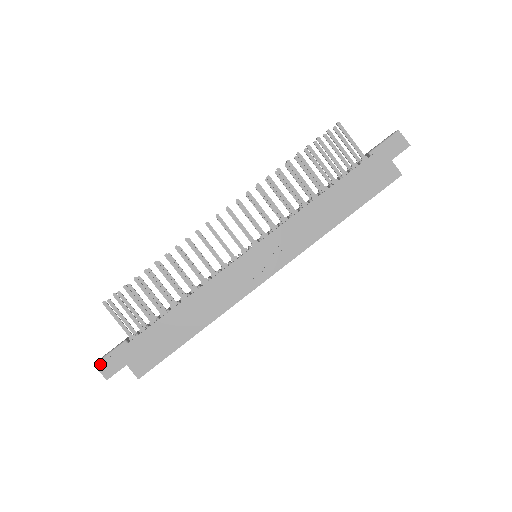
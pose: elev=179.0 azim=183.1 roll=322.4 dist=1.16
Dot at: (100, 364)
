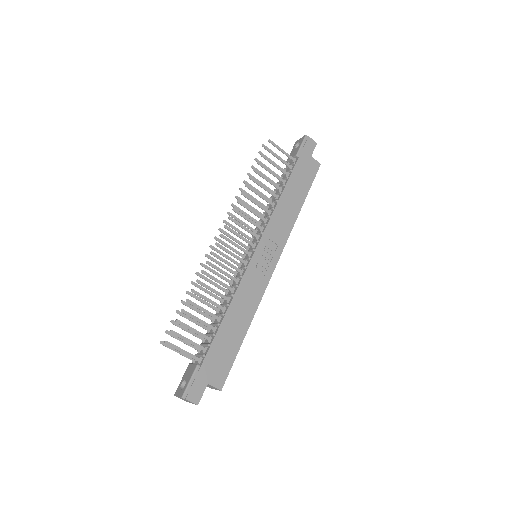
Dot at: (187, 395)
